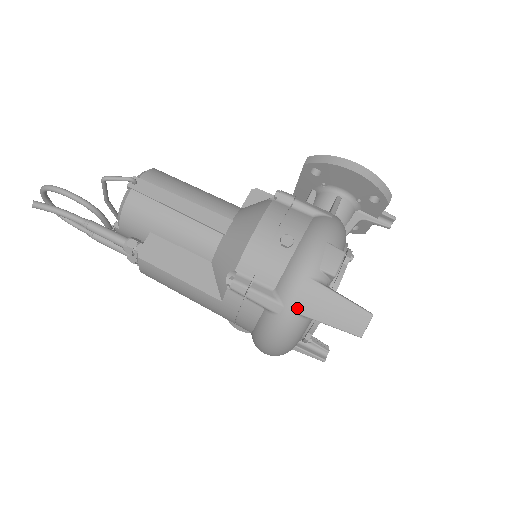
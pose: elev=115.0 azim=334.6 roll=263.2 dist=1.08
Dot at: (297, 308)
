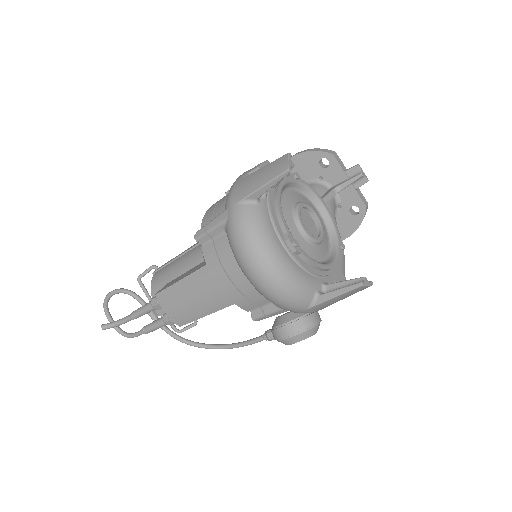
Dot at: (236, 200)
